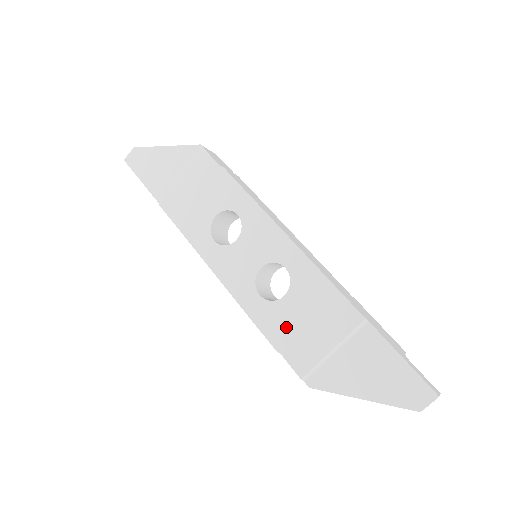
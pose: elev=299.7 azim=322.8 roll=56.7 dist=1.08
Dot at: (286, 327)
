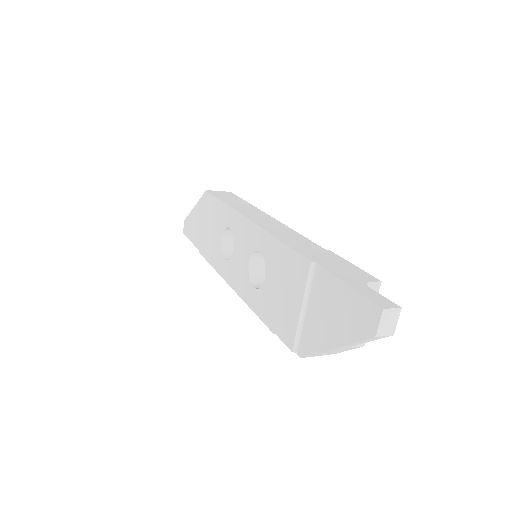
Dot at: (272, 306)
